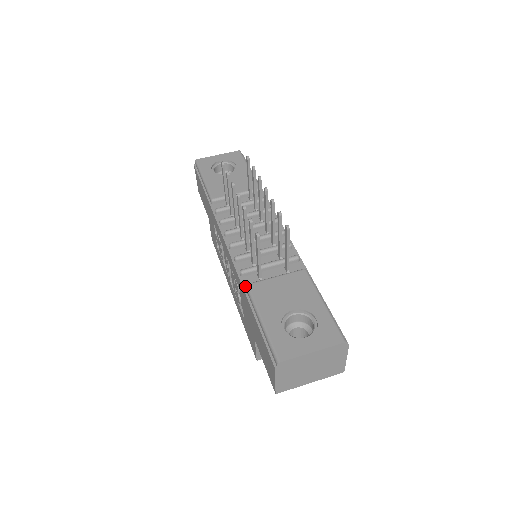
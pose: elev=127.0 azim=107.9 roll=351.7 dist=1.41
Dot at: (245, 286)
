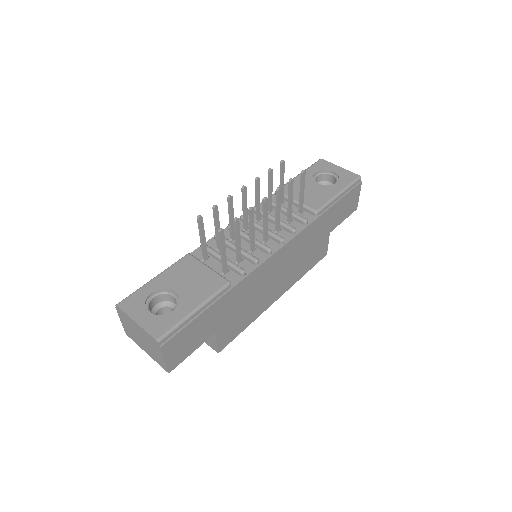
Dot at: occluded
